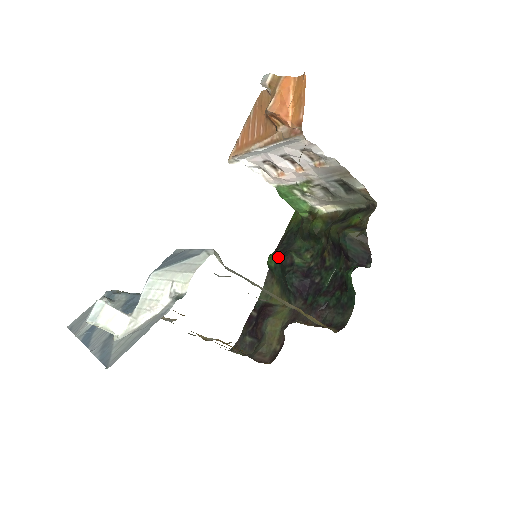
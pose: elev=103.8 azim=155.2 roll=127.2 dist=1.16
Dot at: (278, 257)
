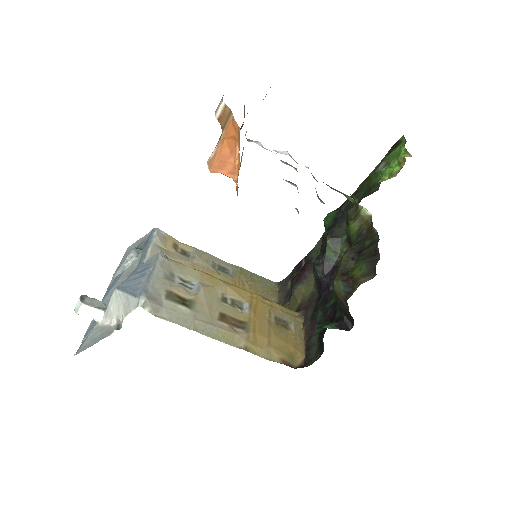
Dot at: (329, 225)
